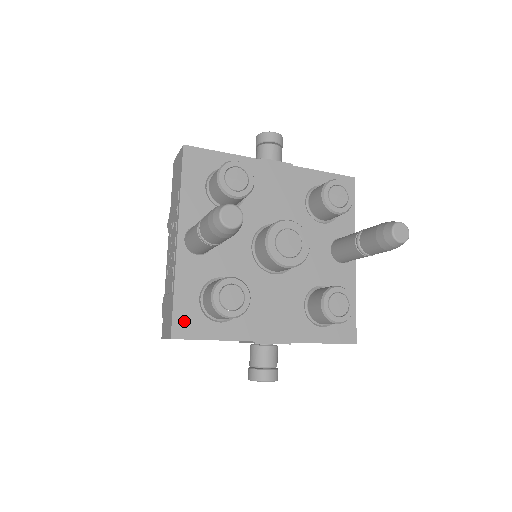
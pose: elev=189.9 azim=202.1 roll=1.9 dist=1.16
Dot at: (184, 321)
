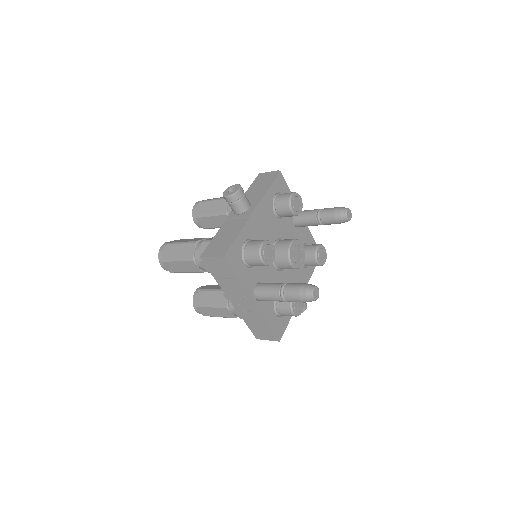
Dot at: (278, 329)
